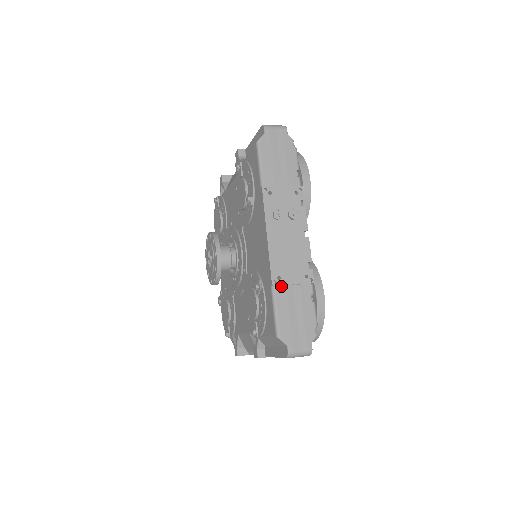
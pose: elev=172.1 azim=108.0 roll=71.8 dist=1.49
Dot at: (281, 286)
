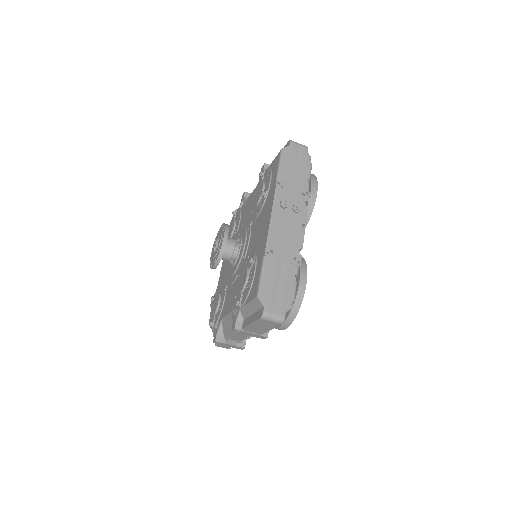
Dot at: (272, 258)
